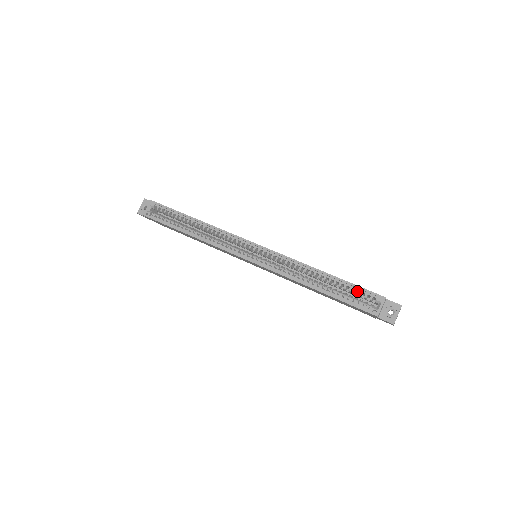
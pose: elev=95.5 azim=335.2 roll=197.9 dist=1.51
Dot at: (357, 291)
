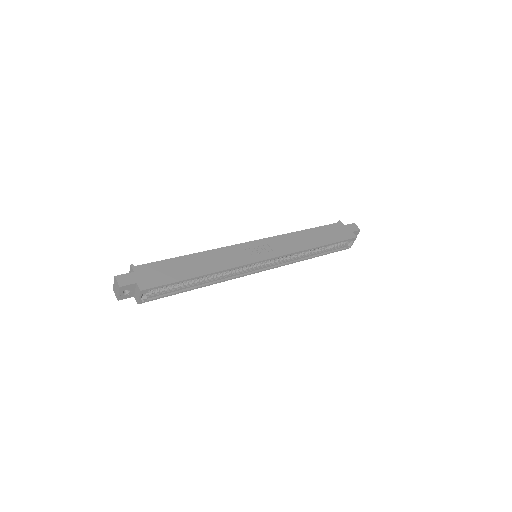
Dot at: occluded
